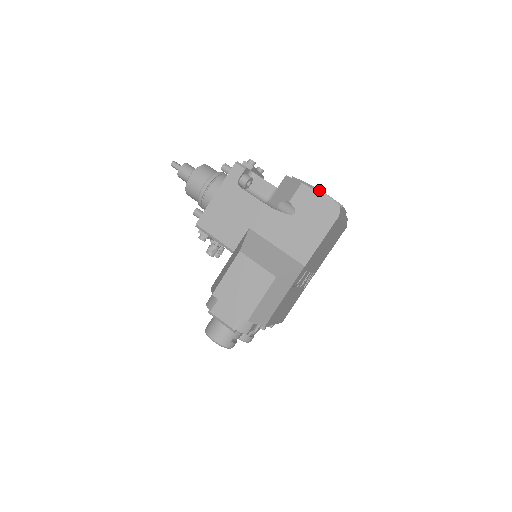
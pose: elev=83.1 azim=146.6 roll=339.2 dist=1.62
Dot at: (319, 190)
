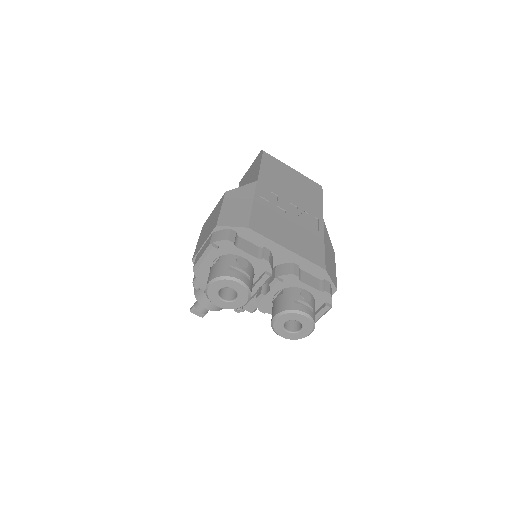
Dot at: occluded
